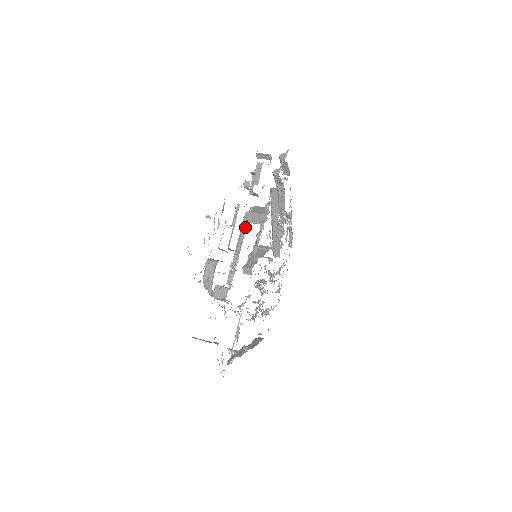
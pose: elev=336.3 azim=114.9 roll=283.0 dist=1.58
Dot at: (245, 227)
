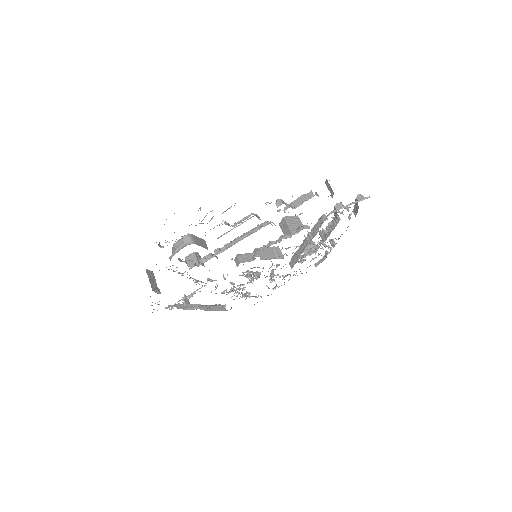
Dot at: (252, 232)
